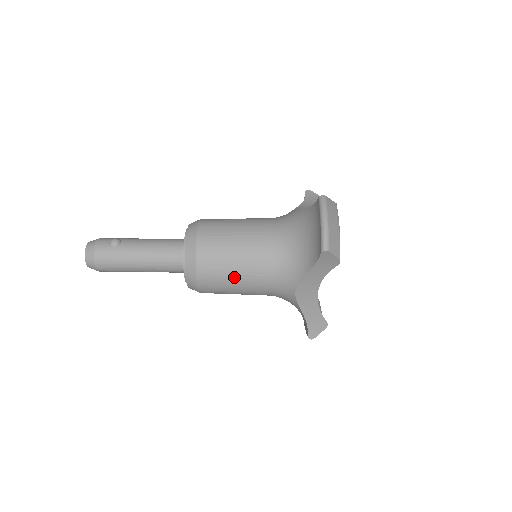
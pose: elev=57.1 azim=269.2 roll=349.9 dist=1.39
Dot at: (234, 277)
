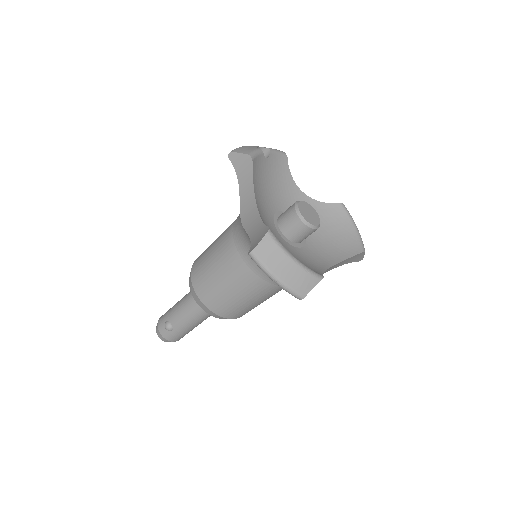
Dot at: (260, 303)
